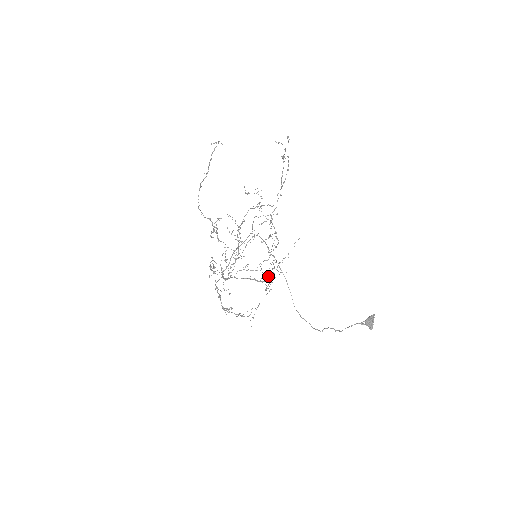
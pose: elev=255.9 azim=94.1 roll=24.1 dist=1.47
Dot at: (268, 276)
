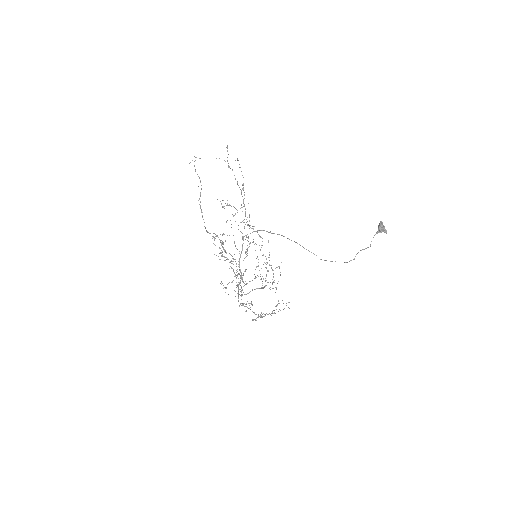
Dot at: (265, 280)
